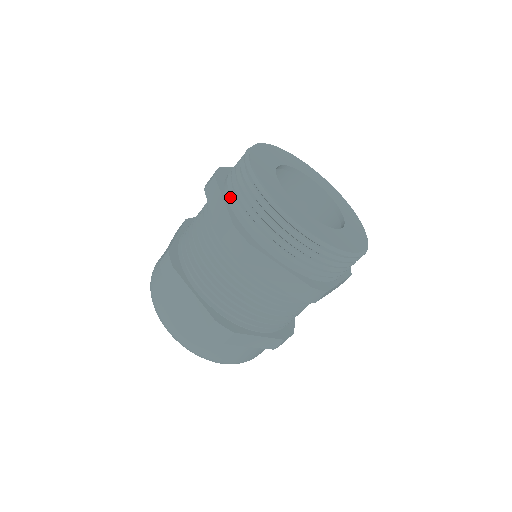
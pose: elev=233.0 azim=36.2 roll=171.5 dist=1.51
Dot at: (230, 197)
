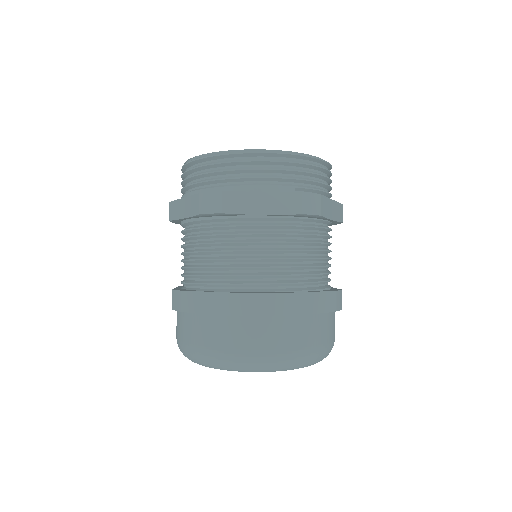
Dot at: (188, 193)
